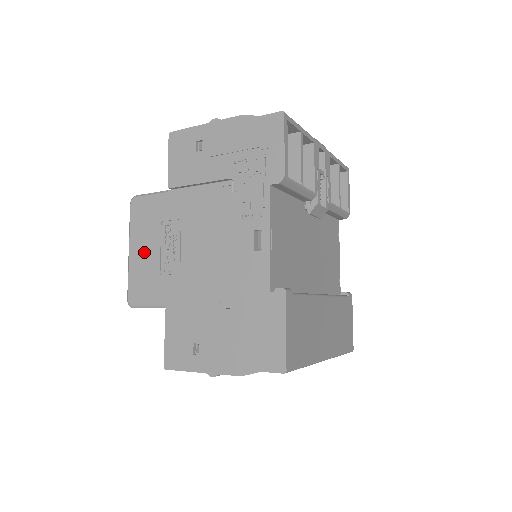
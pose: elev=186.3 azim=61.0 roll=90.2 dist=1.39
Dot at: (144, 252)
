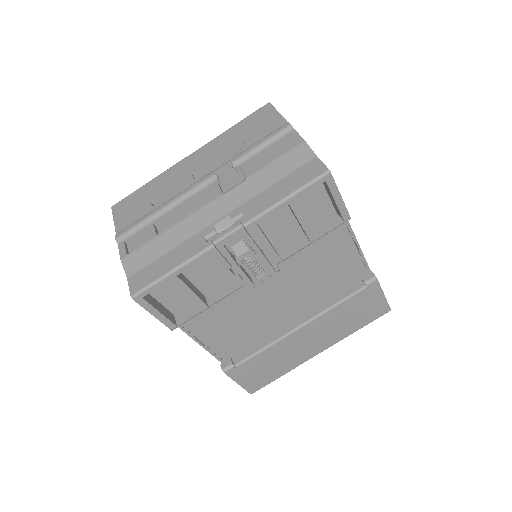
Dot at: occluded
